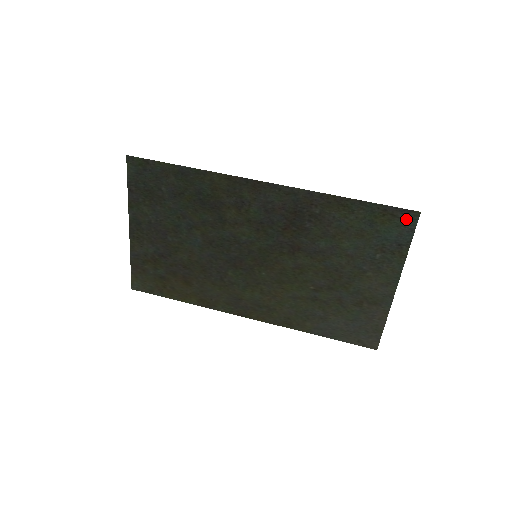
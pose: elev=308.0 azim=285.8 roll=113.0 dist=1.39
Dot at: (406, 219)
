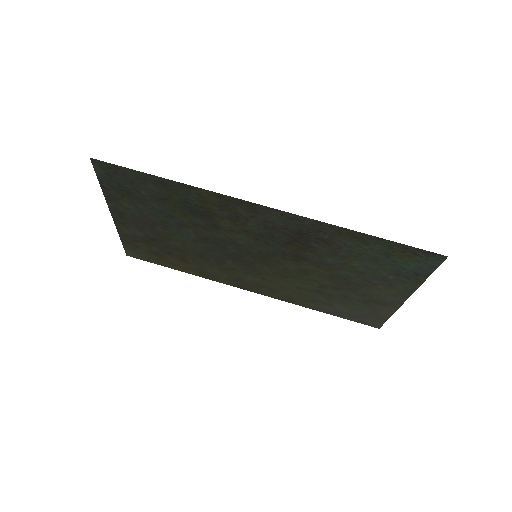
Dot at: (429, 258)
